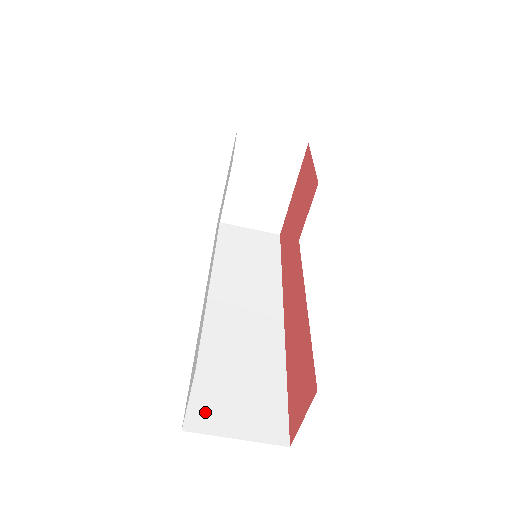
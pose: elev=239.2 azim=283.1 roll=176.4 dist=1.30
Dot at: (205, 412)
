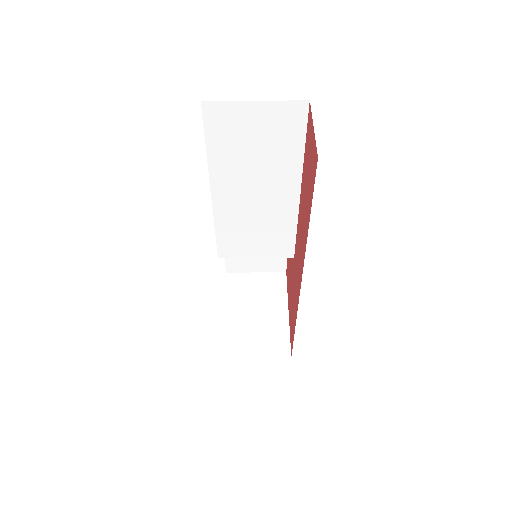
Dot at: occluded
